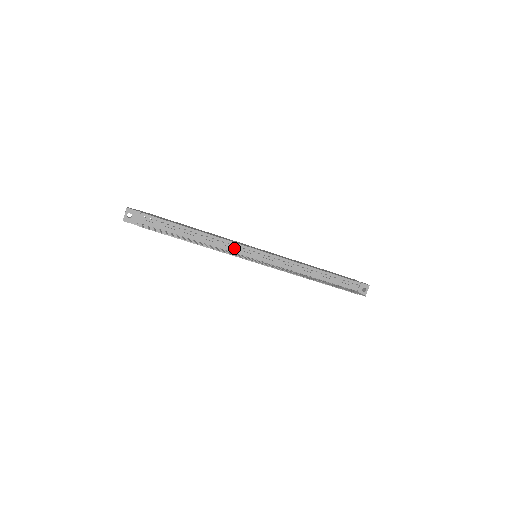
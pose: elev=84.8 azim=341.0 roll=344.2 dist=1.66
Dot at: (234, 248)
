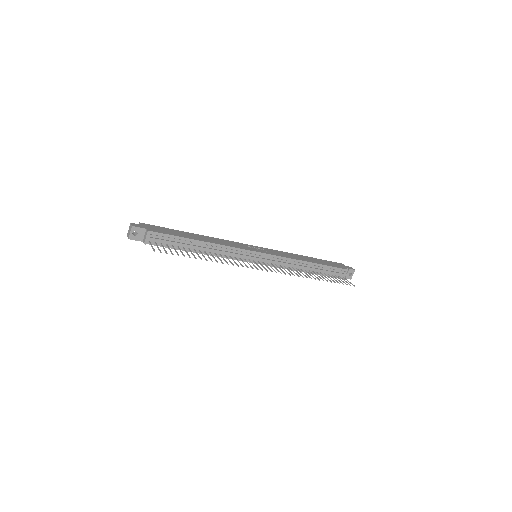
Dot at: (237, 254)
